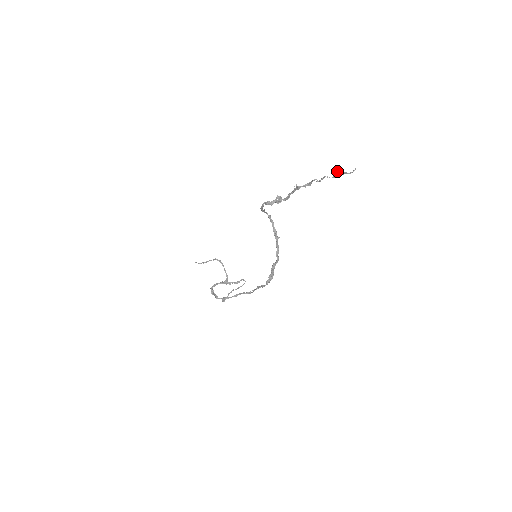
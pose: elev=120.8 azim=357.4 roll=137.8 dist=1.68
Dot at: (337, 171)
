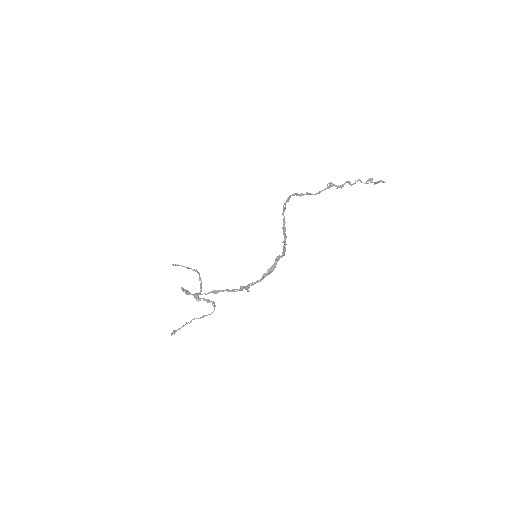
Dot at: occluded
